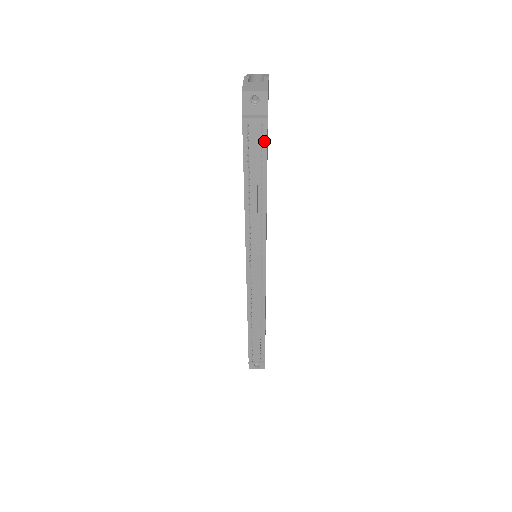
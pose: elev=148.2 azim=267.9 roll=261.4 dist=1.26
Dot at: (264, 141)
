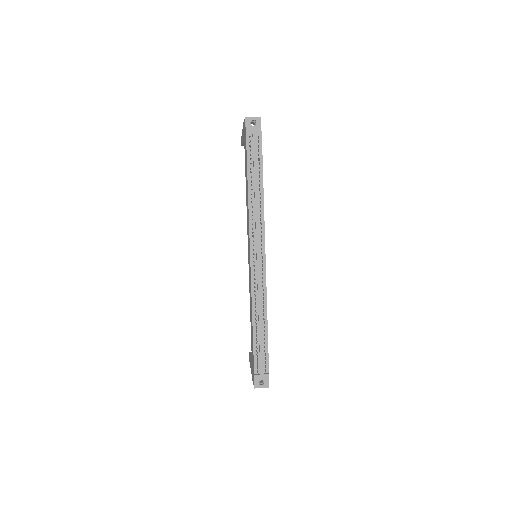
Dot at: (260, 149)
